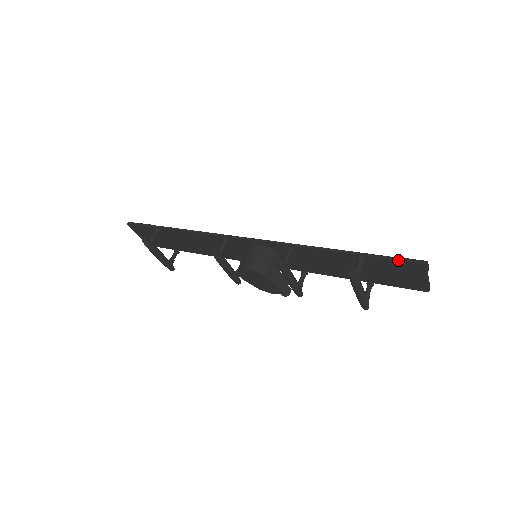
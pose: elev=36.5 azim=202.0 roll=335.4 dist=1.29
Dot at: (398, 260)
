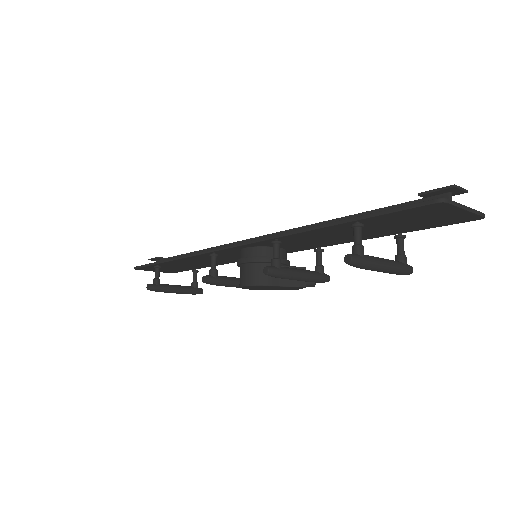
Dot at: (404, 210)
